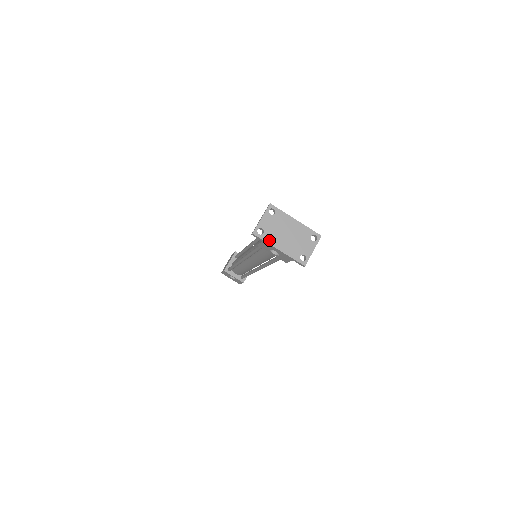
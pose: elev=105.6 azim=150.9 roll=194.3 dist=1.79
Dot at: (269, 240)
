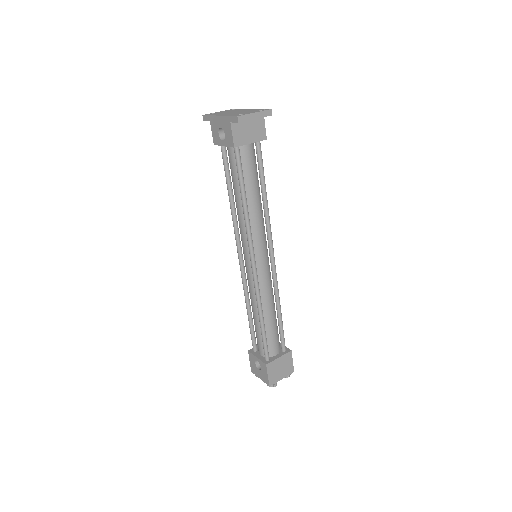
Dot at: occluded
